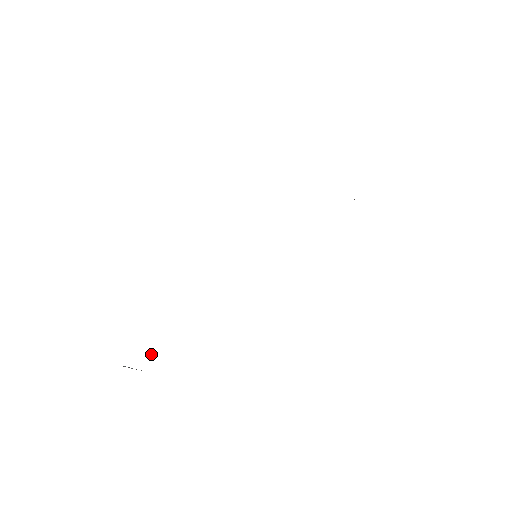
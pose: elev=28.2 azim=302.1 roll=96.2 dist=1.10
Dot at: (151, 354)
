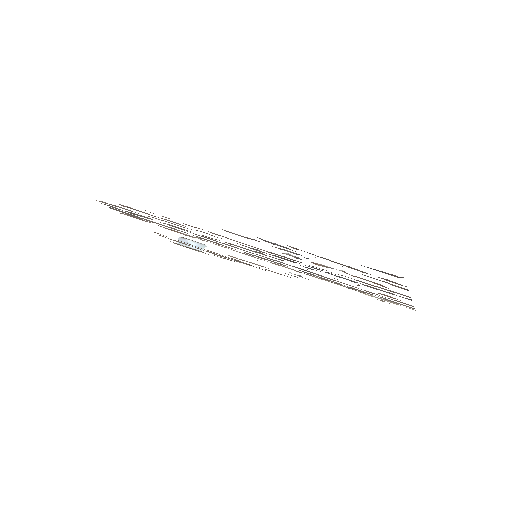
Dot at: occluded
